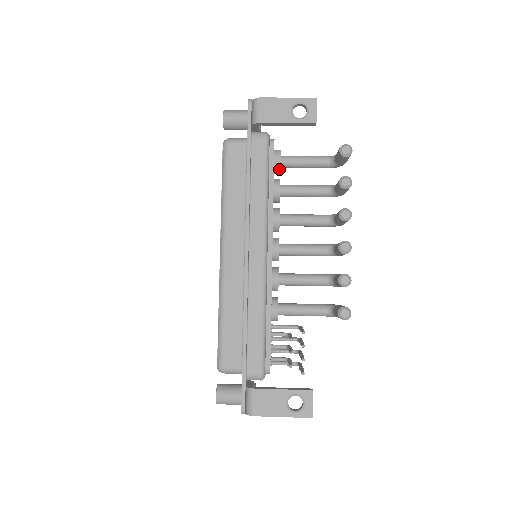
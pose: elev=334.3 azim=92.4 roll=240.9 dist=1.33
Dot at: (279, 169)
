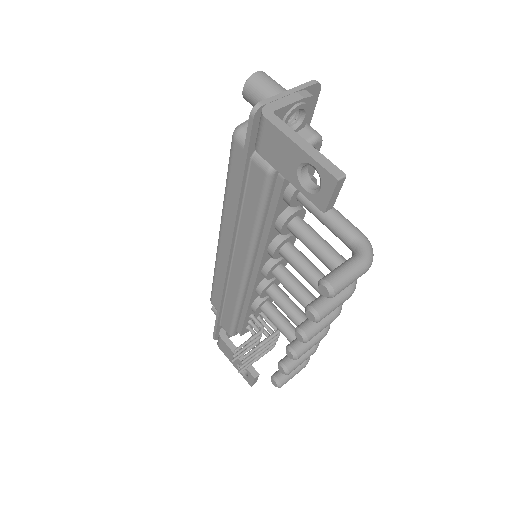
Dot at: (291, 206)
